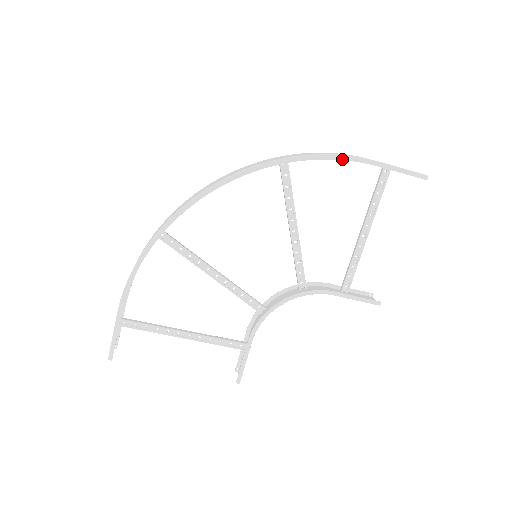
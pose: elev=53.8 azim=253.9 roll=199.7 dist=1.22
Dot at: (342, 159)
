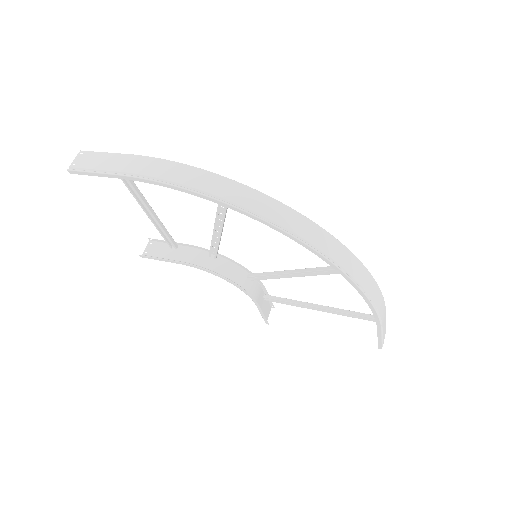
Dot at: (374, 314)
